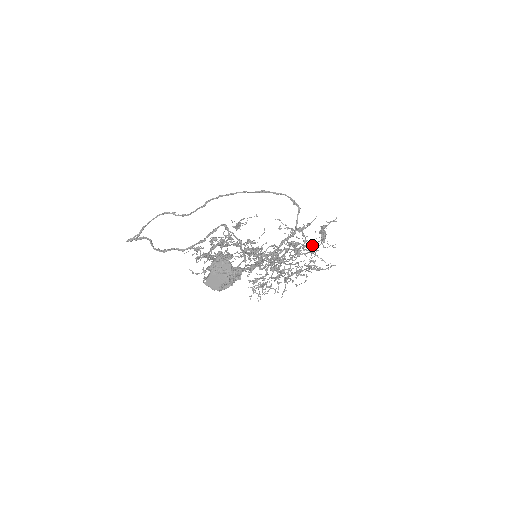
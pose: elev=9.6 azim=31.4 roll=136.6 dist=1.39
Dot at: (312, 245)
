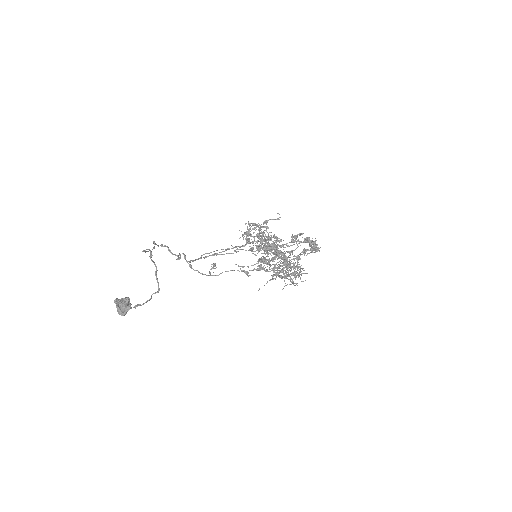
Dot at: occluded
